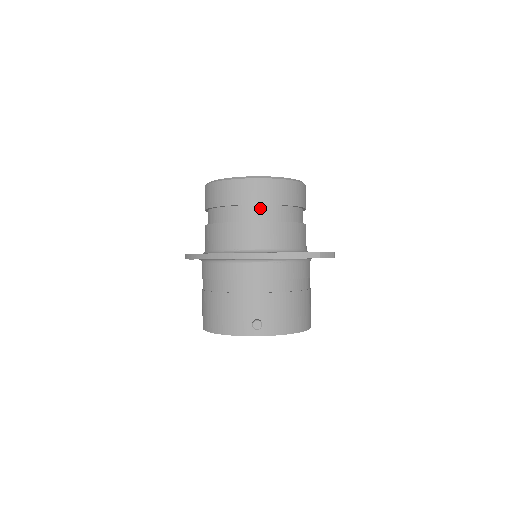
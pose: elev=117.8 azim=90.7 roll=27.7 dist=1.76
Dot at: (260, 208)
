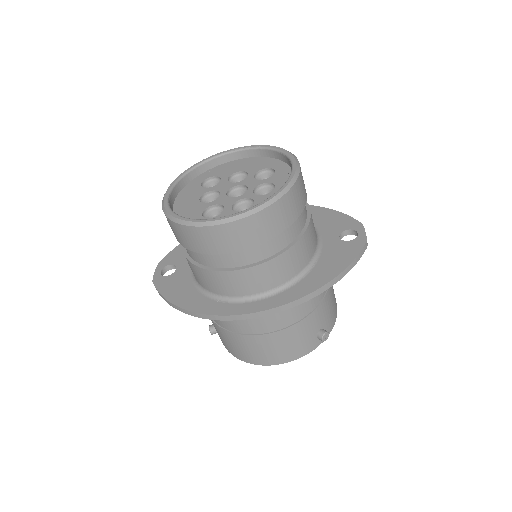
Dot at: (289, 227)
